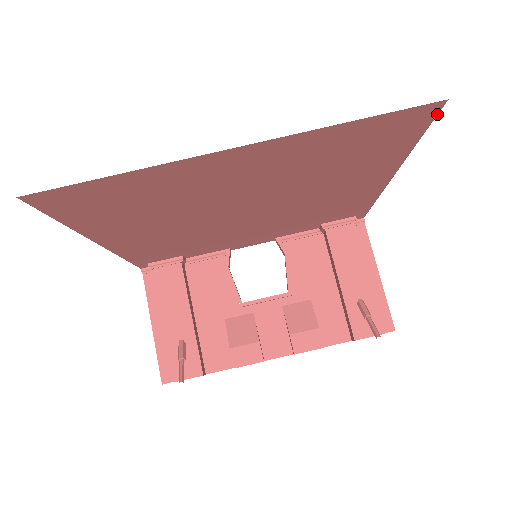
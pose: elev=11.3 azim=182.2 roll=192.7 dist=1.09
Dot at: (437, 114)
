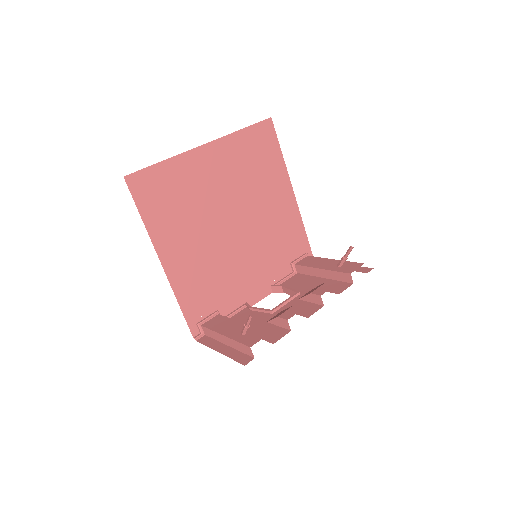
Dot at: (274, 128)
